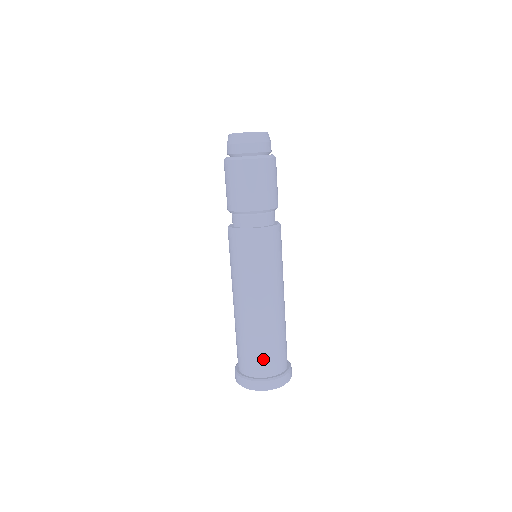
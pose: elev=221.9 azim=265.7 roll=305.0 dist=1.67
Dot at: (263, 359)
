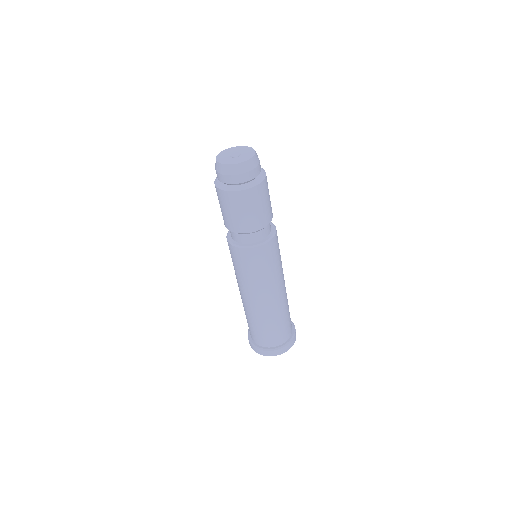
Dot at: (266, 336)
